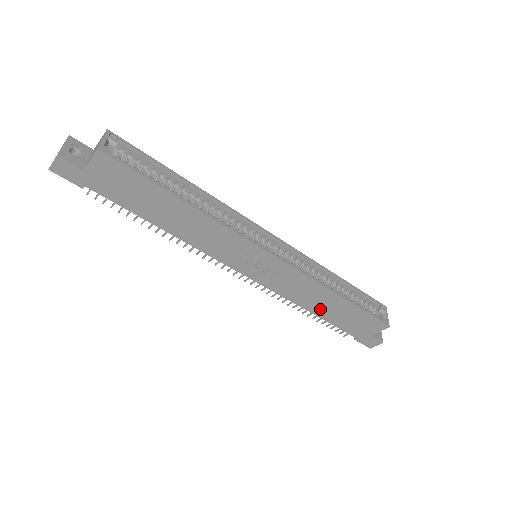
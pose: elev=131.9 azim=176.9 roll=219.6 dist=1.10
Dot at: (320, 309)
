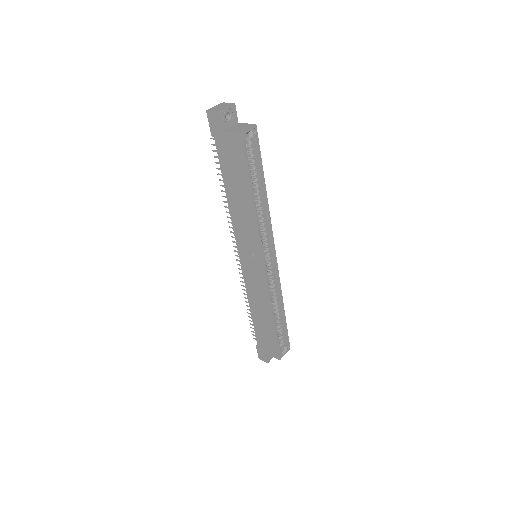
Dot at: (257, 314)
